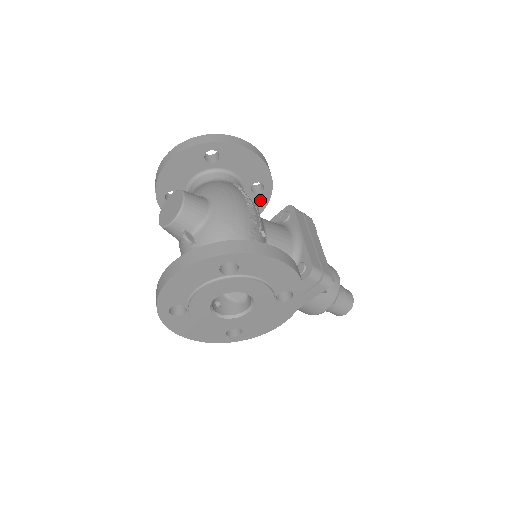
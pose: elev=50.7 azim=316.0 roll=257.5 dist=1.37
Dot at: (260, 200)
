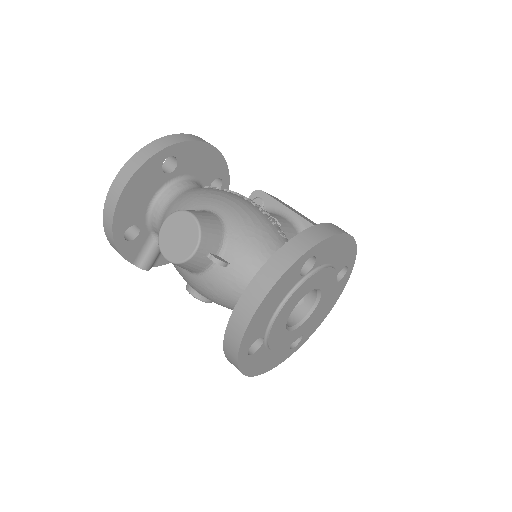
Dot at: occluded
